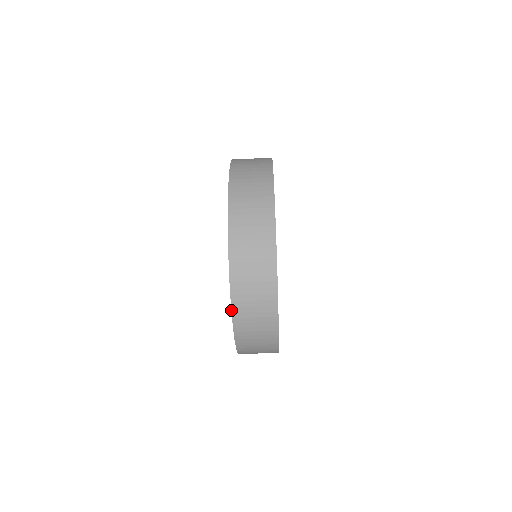
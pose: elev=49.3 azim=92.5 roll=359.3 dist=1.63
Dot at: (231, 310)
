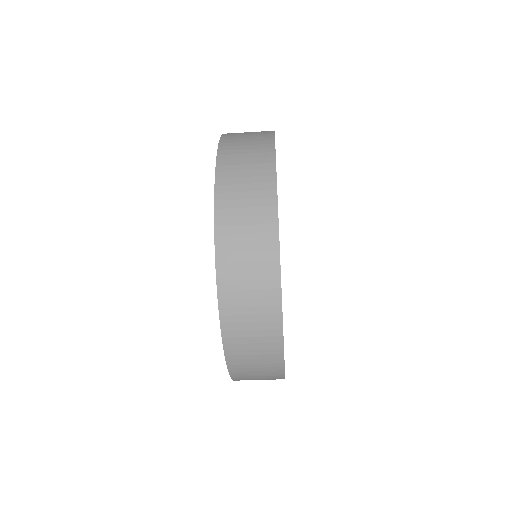
Dot at: occluded
